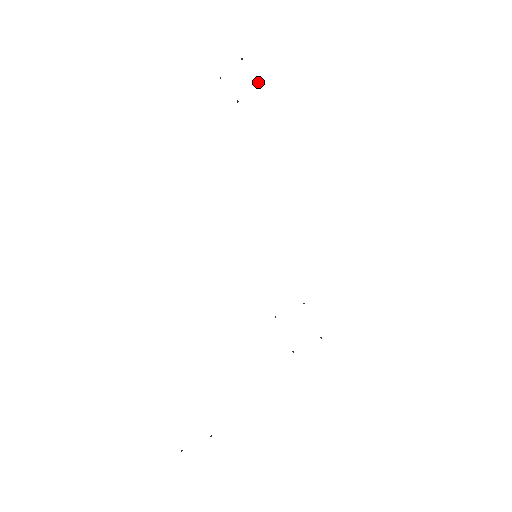
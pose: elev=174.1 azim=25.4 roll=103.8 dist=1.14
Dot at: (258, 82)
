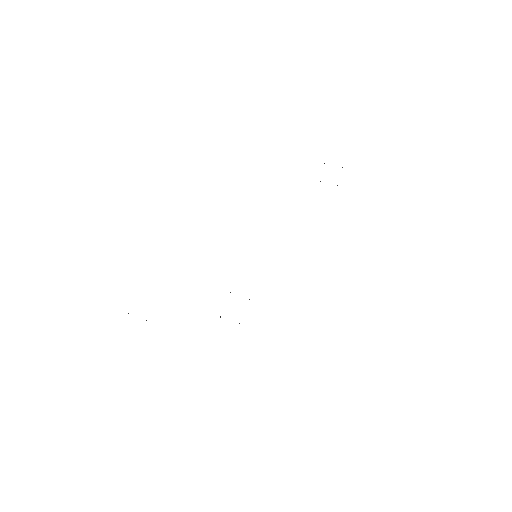
Dot at: occluded
